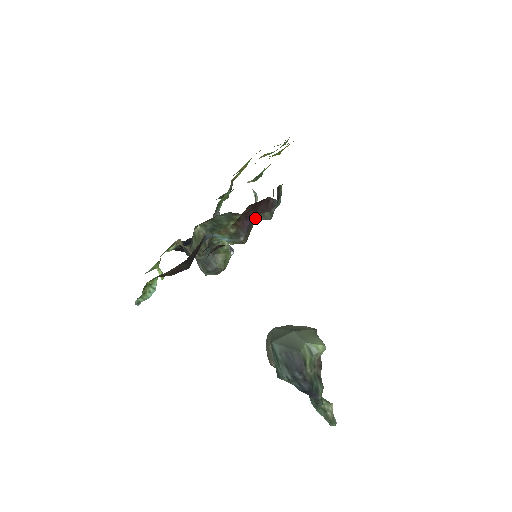
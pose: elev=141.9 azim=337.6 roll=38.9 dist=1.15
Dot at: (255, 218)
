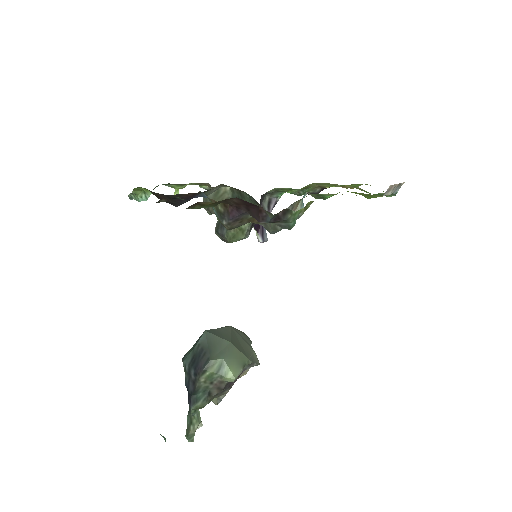
Dot at: (253, 218)
